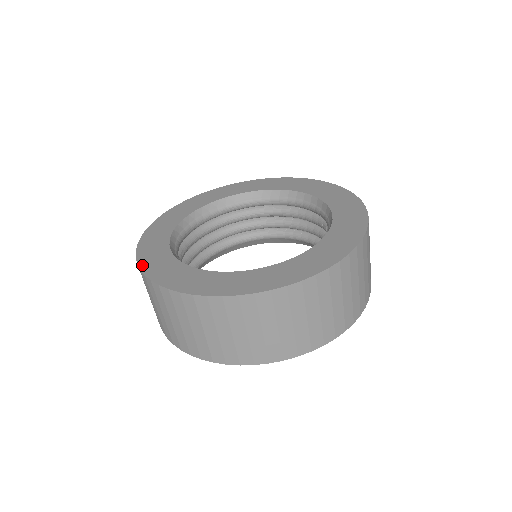
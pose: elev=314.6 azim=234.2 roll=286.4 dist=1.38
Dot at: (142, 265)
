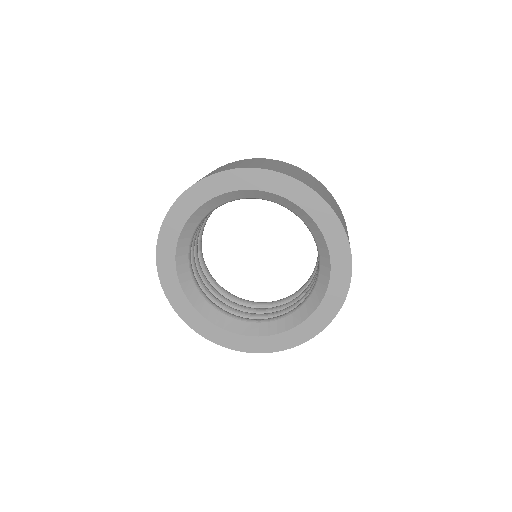
Dot at: occluded
